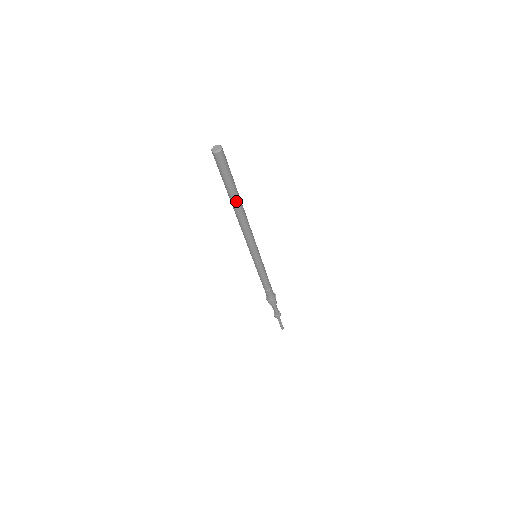
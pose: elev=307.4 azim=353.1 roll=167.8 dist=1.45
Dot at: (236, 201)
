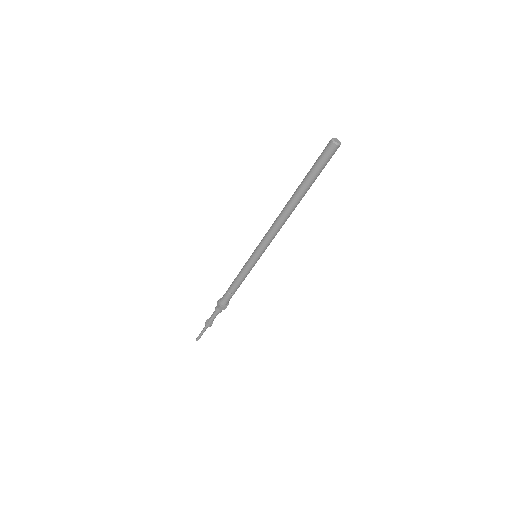
Dot at: (302, 196)
